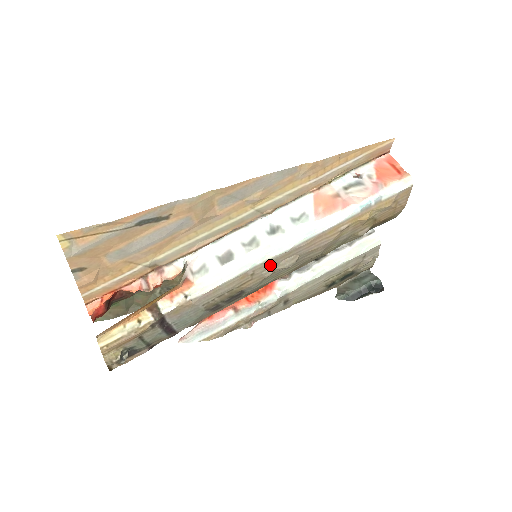
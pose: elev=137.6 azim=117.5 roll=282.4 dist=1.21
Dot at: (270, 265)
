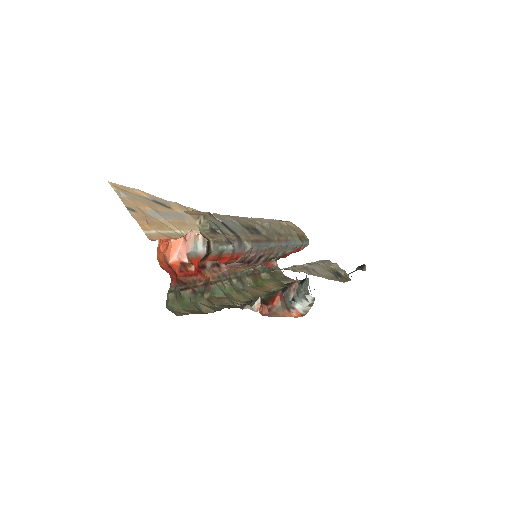
Dot at: occluded
